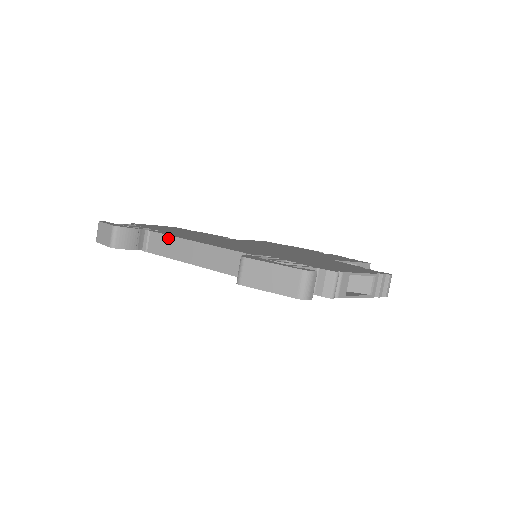
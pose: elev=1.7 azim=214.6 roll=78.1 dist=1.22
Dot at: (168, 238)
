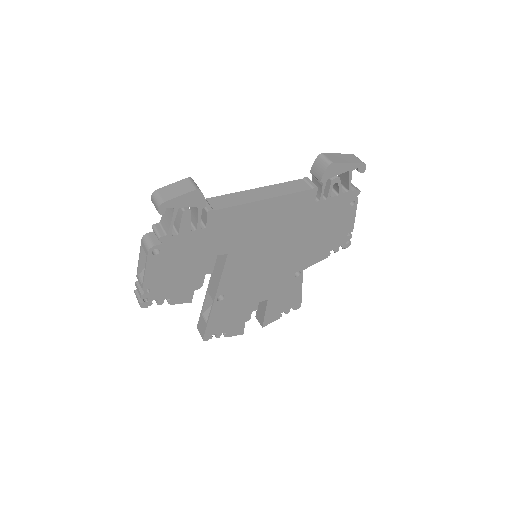
Dot at: (230, 195)
